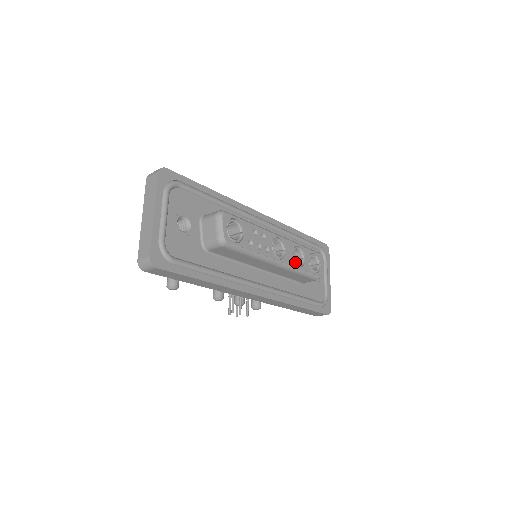
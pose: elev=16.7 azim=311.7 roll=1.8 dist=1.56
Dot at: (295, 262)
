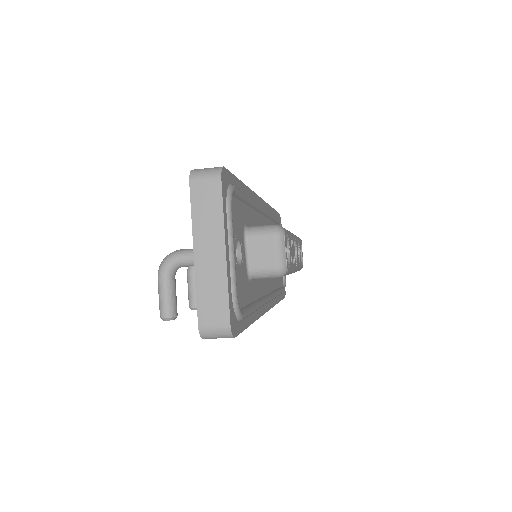
Dot at: occluded
